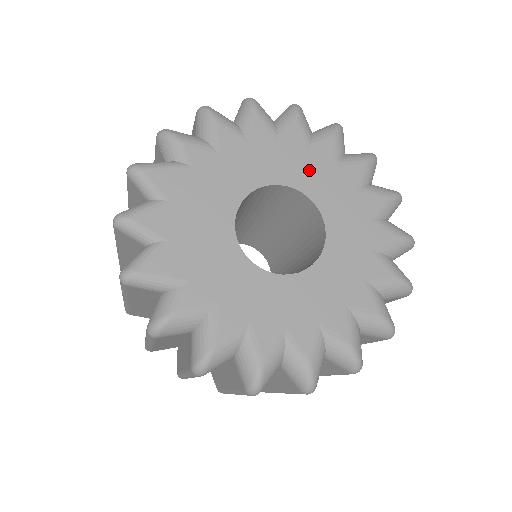
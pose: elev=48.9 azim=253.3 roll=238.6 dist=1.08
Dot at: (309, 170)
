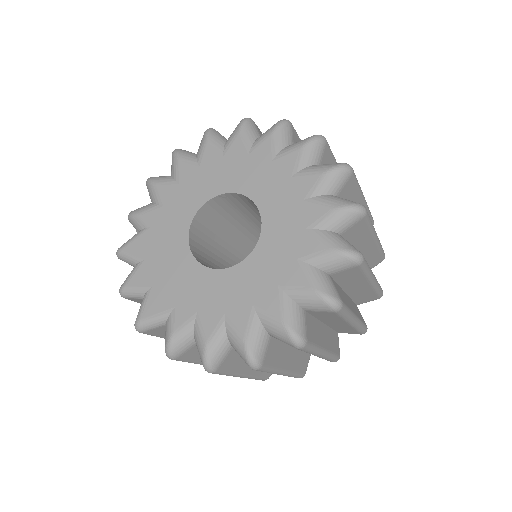
Dot at: (229, 172)
